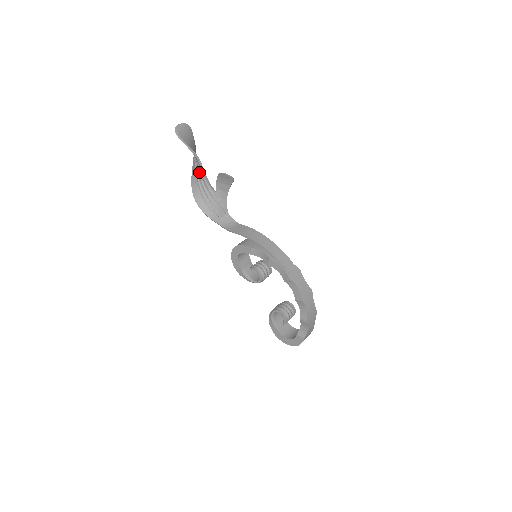
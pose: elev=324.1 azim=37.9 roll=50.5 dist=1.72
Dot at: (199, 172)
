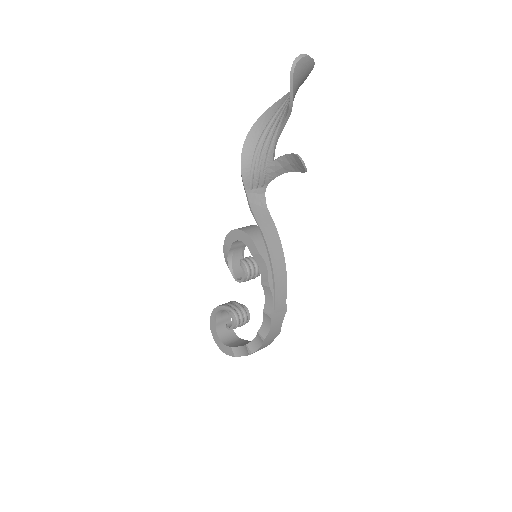
Dot at: (275, 124)
